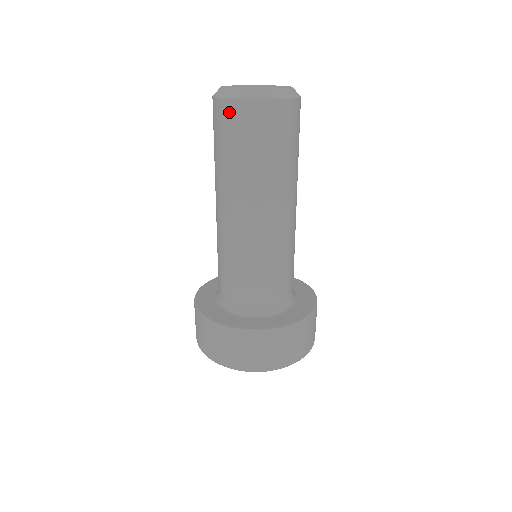
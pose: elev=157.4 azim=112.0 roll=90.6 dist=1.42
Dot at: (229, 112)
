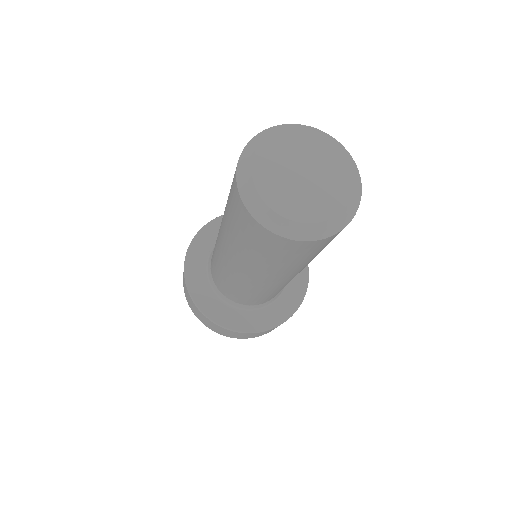
Dot at: (259, 233)
